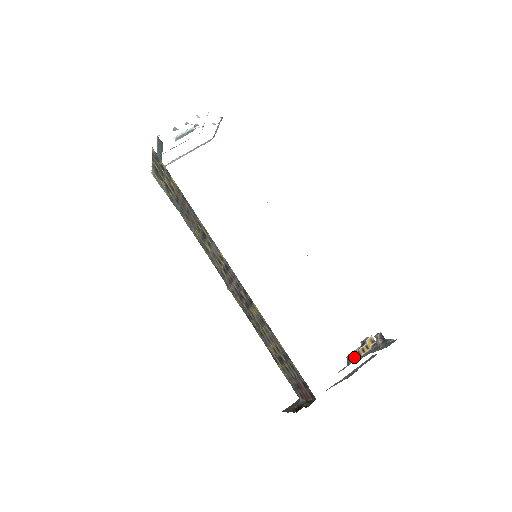
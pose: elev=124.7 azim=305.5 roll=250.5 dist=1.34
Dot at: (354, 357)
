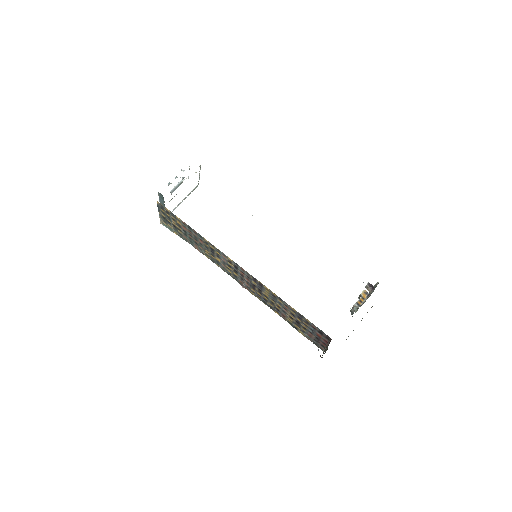
Dot at: (356, 310)
